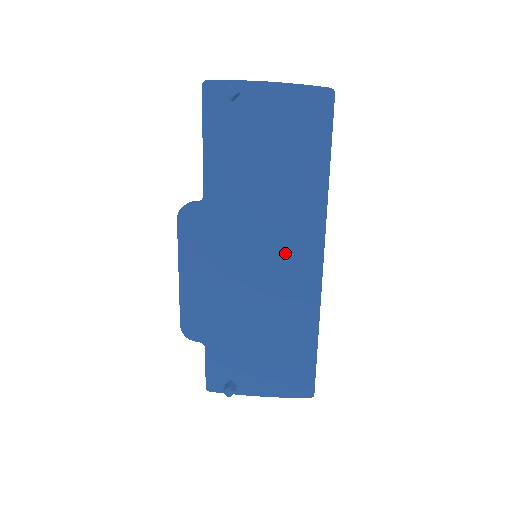
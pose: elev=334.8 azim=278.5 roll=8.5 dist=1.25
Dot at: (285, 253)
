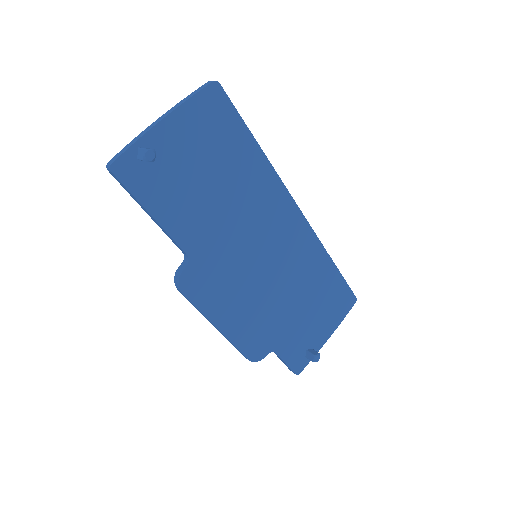
Dot at: (275, 233)
